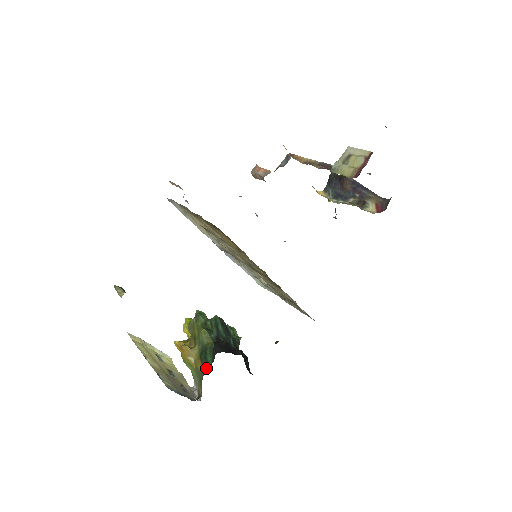
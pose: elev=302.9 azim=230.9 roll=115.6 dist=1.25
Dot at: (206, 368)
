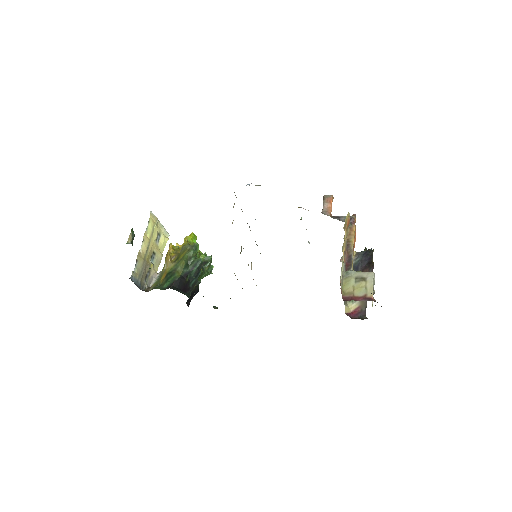
Dot at: (161, 286)
